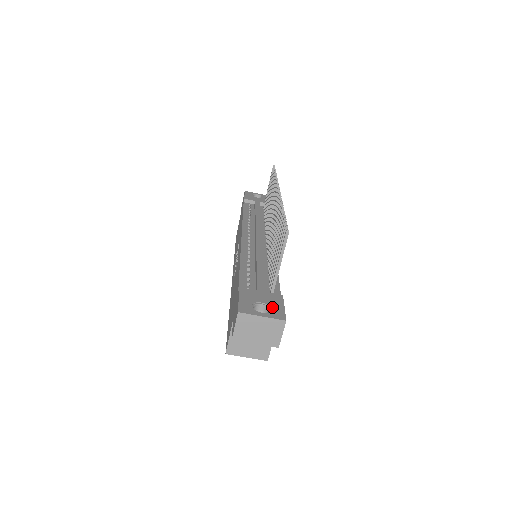
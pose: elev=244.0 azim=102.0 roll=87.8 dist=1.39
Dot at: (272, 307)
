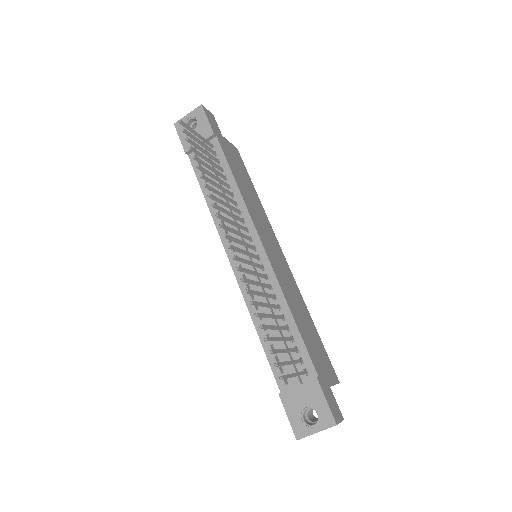
Dot at: (317, 410)
